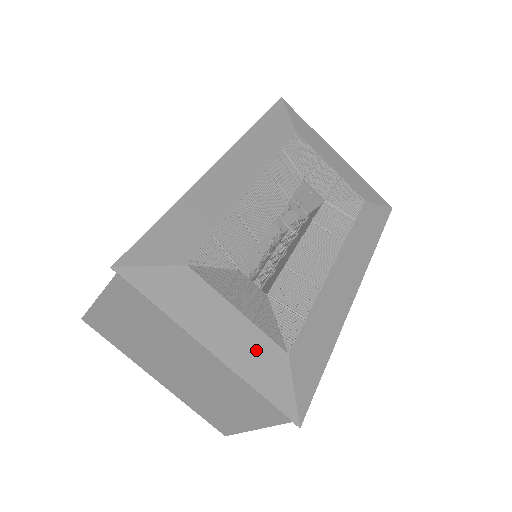
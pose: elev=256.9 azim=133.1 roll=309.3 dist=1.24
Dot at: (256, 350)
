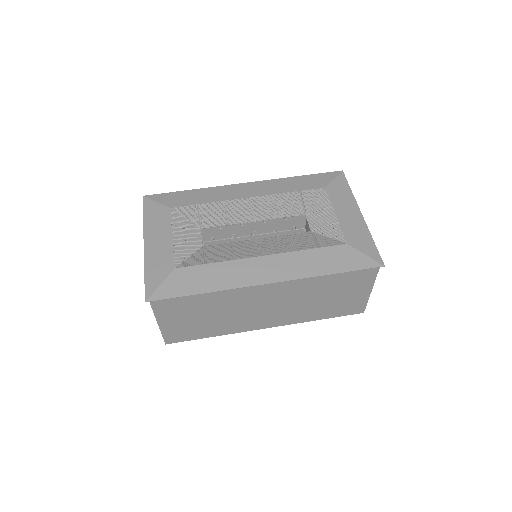
Dot at: (162, 256)
